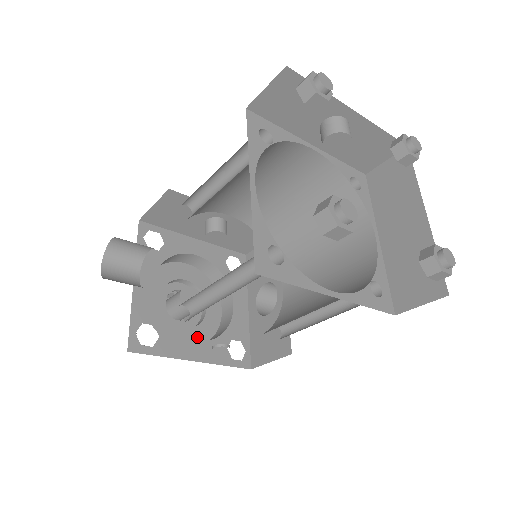
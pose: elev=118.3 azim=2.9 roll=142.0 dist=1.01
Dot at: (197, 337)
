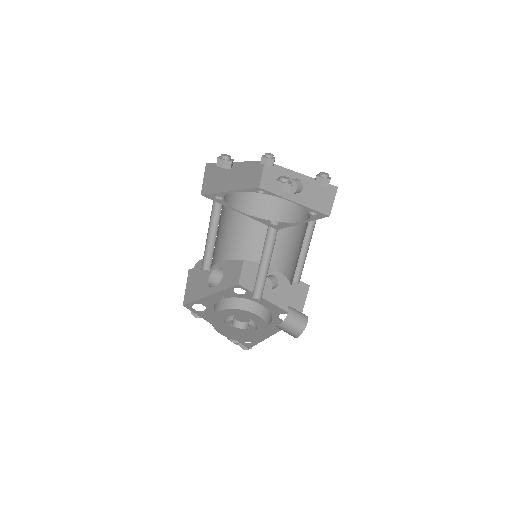
Dot at: occluded
